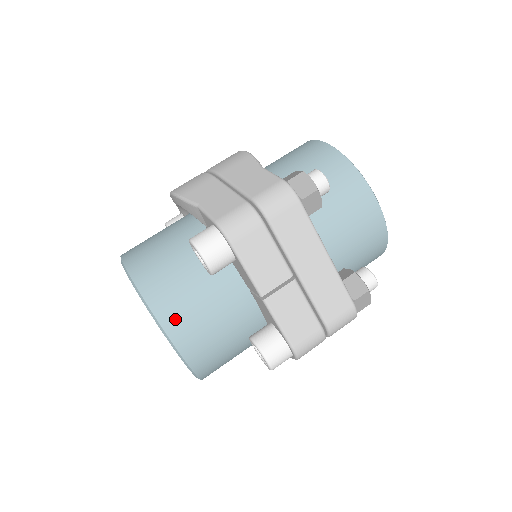
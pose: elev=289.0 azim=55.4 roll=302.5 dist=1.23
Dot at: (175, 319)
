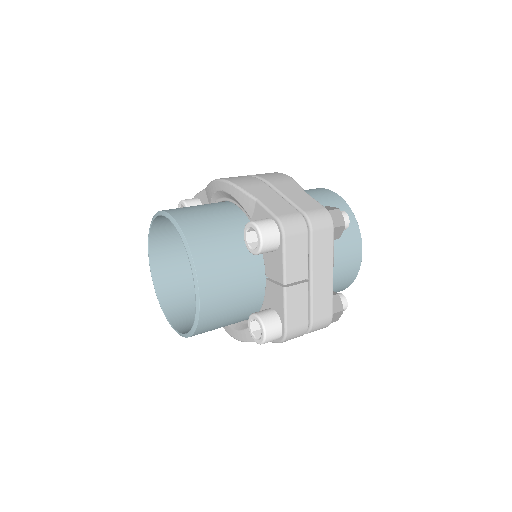
Dot at: (209, 278)
